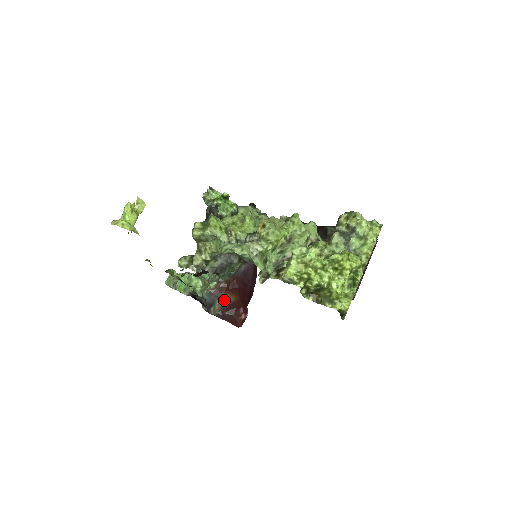
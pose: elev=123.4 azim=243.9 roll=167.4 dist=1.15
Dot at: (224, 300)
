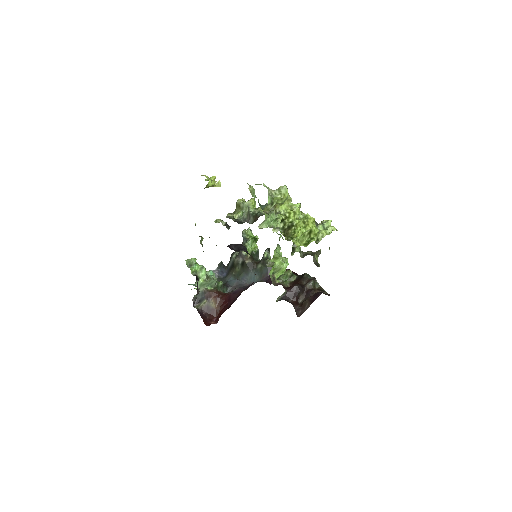
Dot at: (209, 303)
